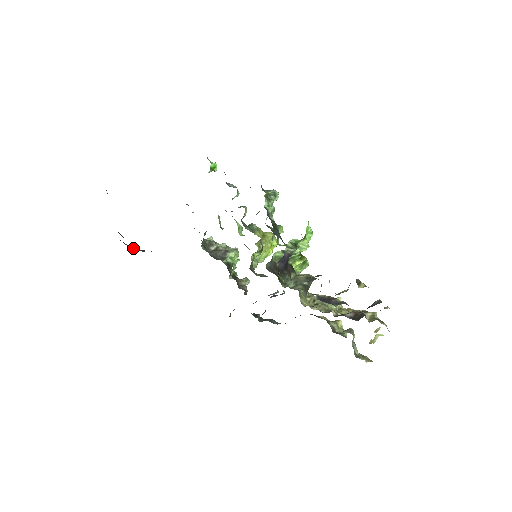
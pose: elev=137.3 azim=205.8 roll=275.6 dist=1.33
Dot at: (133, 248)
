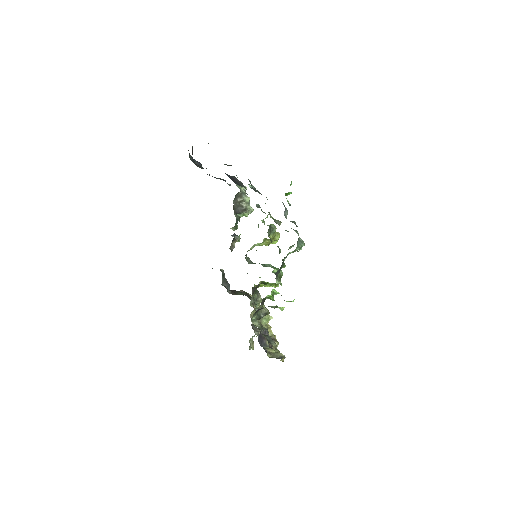
Dot at: (192, 160)
